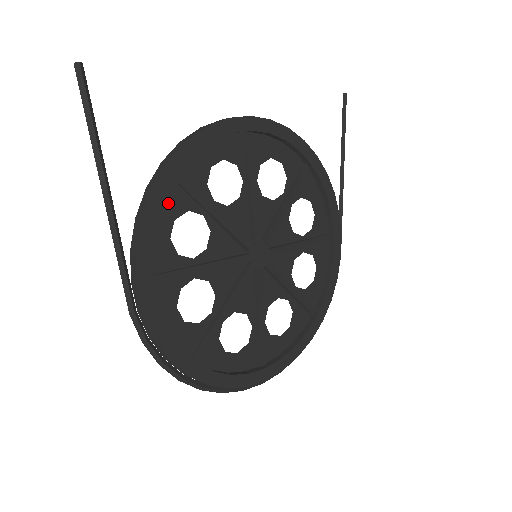
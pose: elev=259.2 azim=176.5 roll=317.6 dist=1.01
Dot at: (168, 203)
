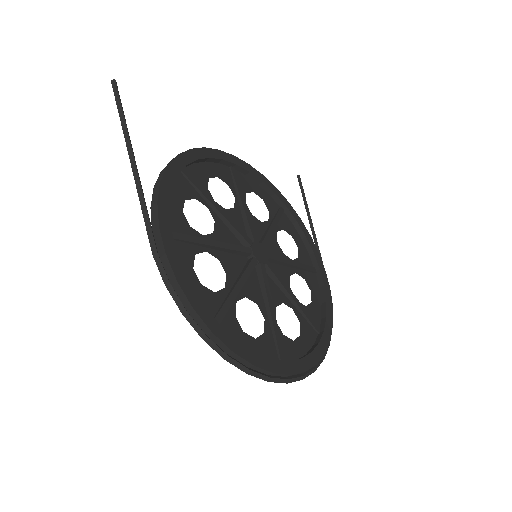
Dot at: (179, 187)
